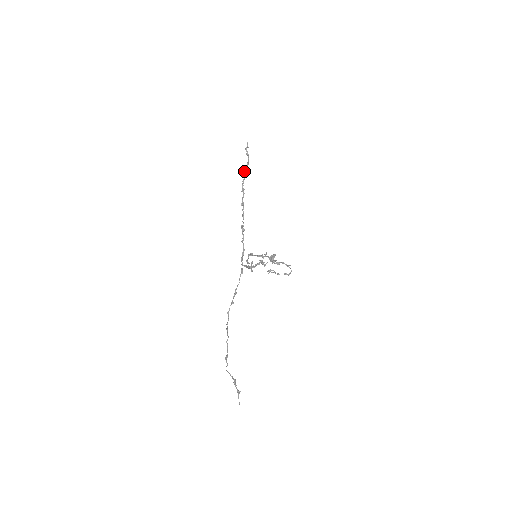
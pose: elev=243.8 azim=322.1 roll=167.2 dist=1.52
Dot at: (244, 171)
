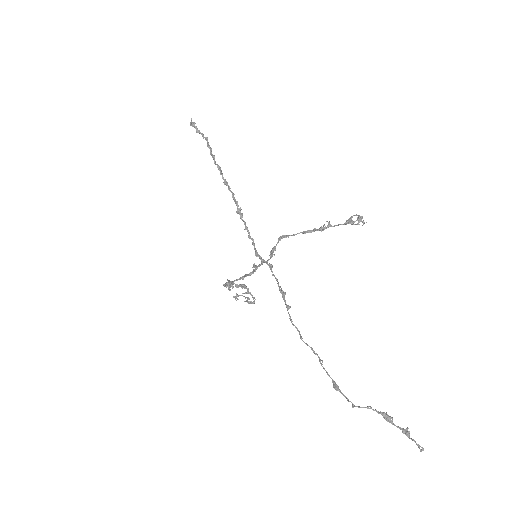
Dot at: (208, 145)
